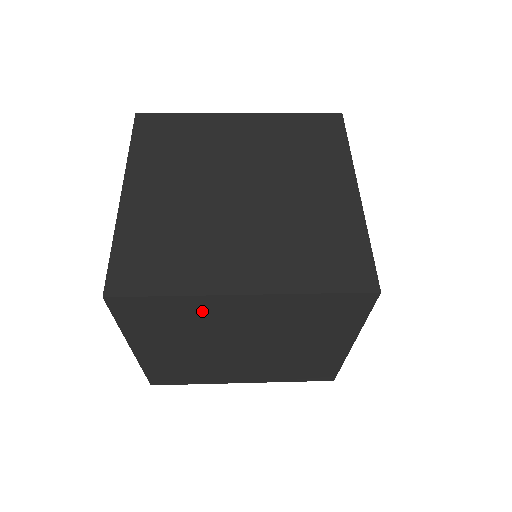
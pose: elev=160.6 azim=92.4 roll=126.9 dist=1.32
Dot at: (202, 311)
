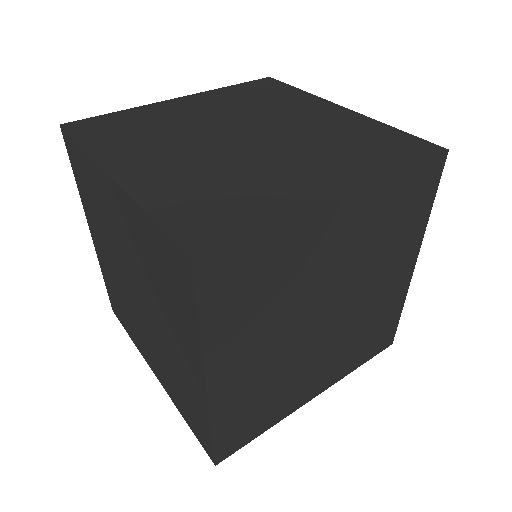
Dot at: occluded
